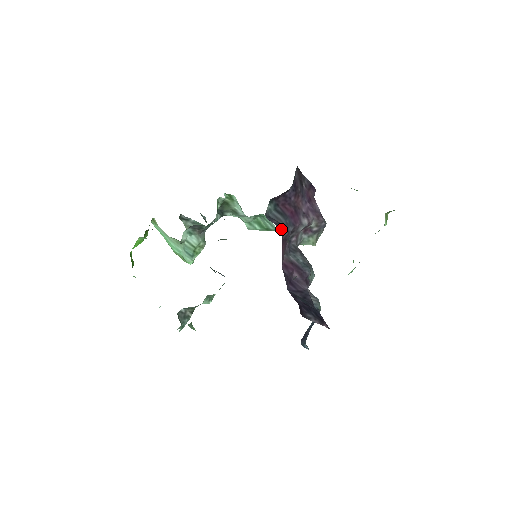
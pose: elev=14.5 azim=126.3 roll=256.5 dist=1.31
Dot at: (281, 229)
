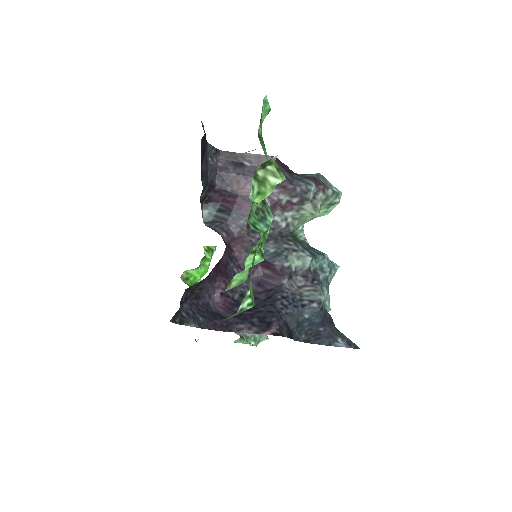
Dot at: (225, 229)
